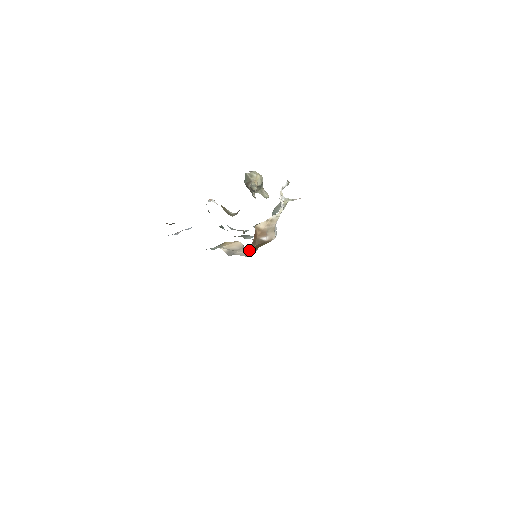
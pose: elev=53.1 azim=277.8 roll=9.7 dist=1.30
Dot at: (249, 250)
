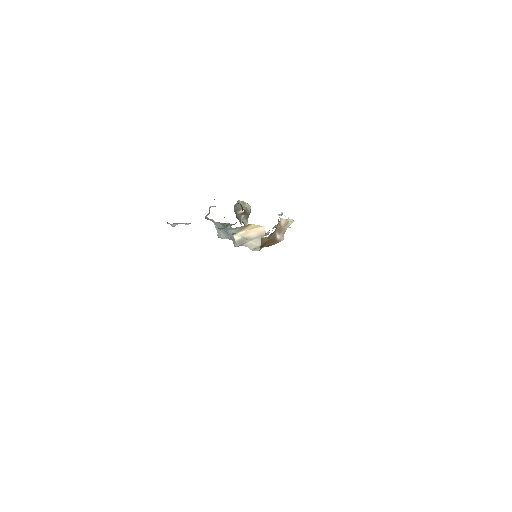
Dot at: (261, 242)
